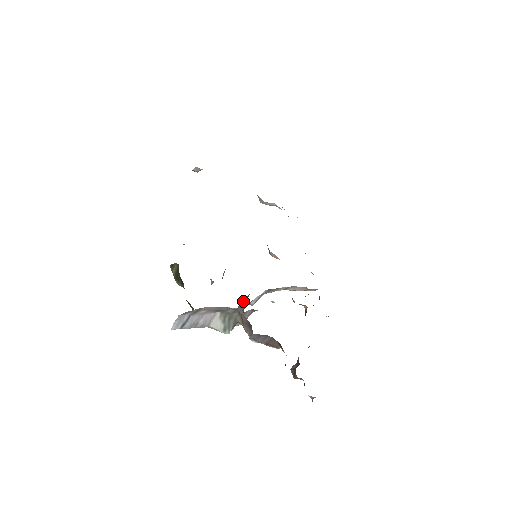
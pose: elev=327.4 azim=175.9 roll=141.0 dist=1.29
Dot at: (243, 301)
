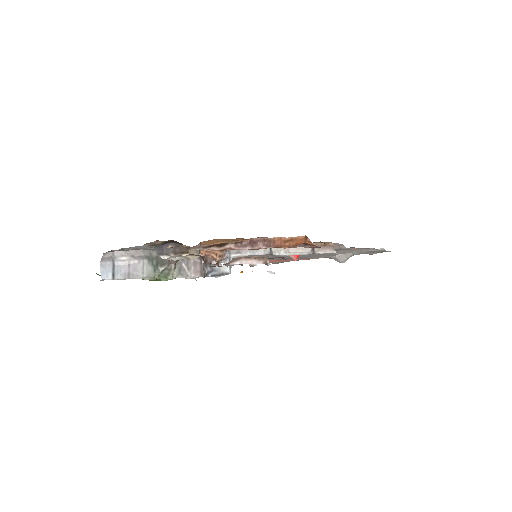
Dot at: occluded
